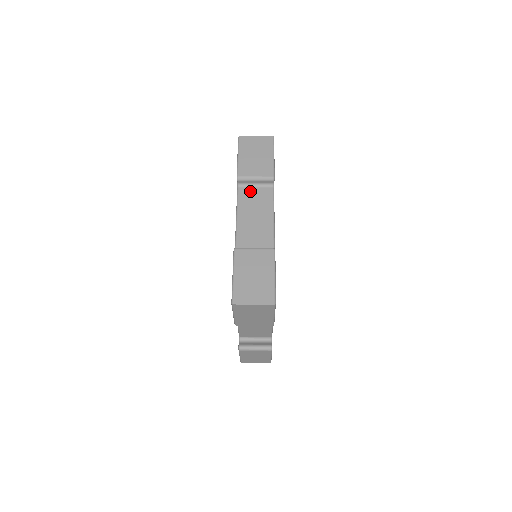
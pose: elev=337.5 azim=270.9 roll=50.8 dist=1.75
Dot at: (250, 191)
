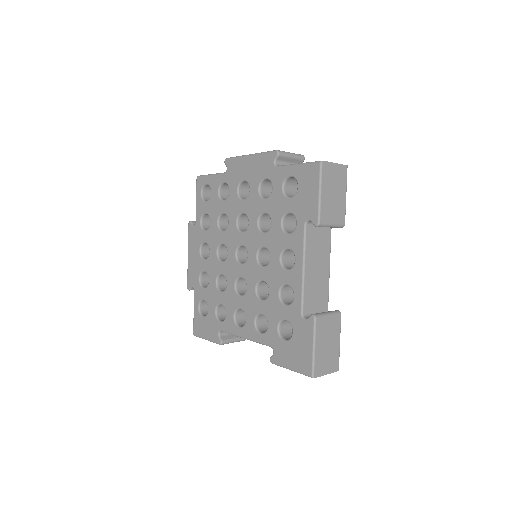
Dot at: (315, 231)
